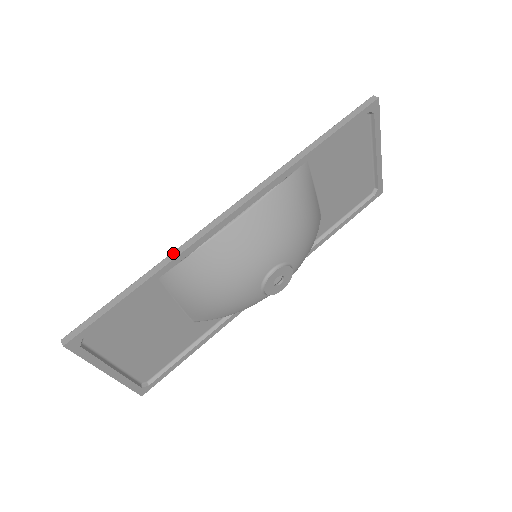
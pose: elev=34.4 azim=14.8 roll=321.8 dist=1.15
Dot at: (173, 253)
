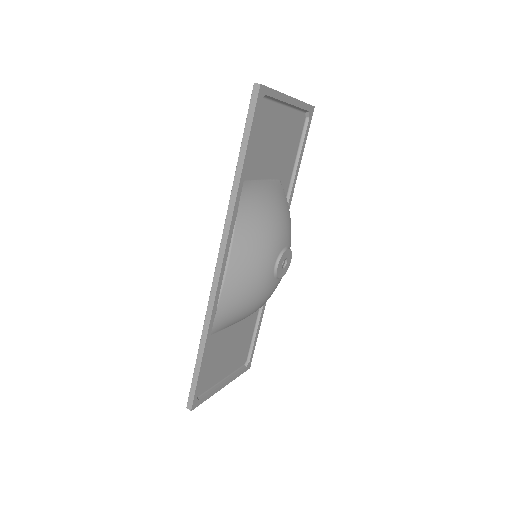
Dot at: (206, 319)
